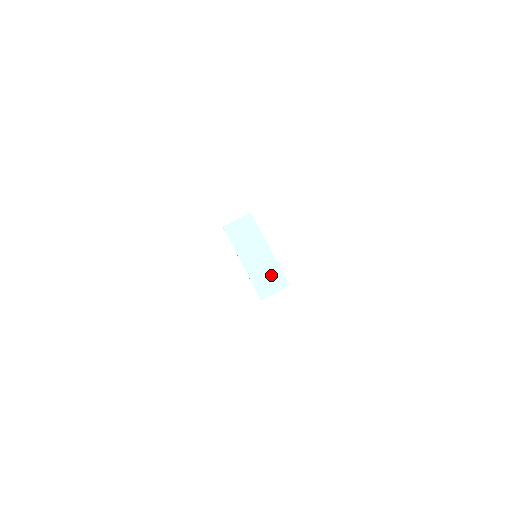
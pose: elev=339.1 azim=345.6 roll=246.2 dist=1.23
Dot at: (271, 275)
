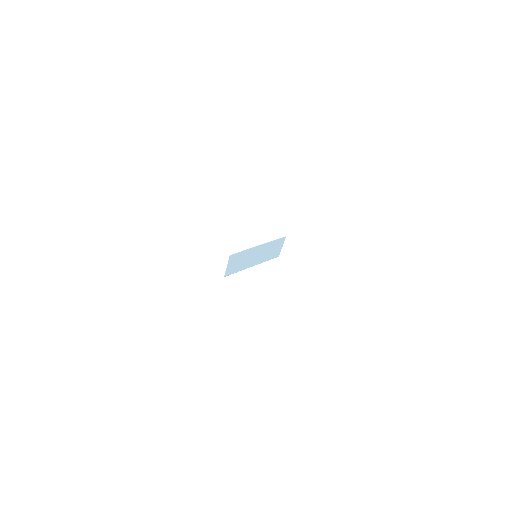
Dot at: (272, 248)
